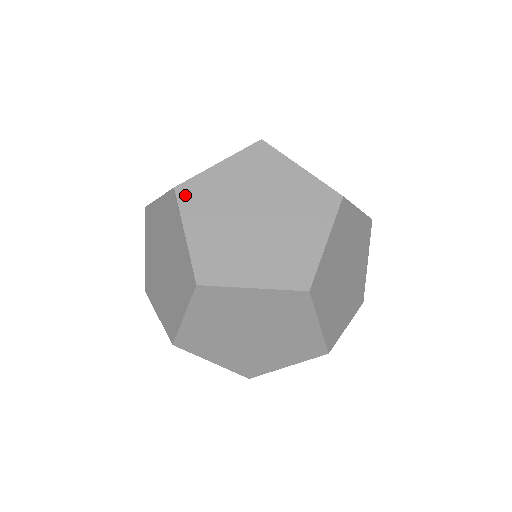
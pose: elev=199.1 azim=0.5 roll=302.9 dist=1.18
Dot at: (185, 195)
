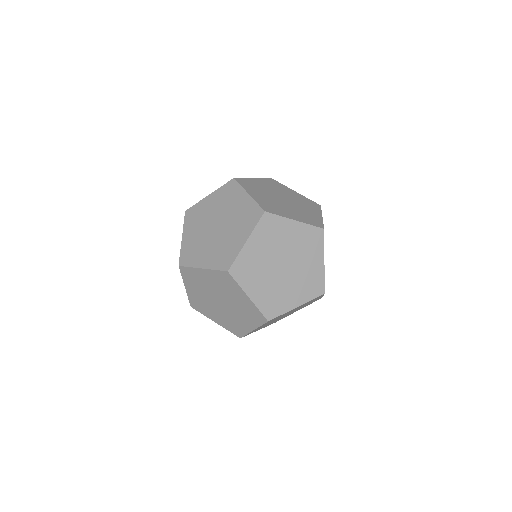
Dot at: (271, 180)
